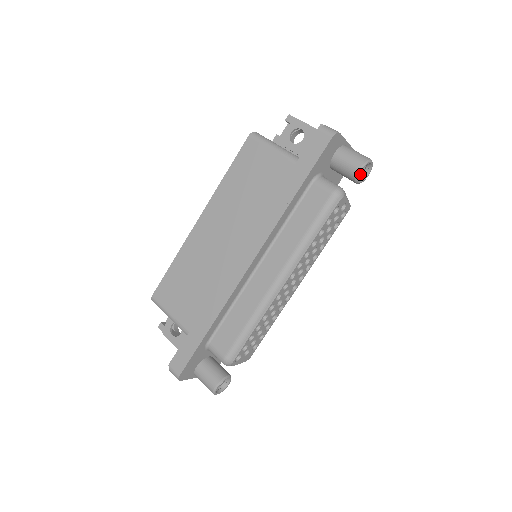
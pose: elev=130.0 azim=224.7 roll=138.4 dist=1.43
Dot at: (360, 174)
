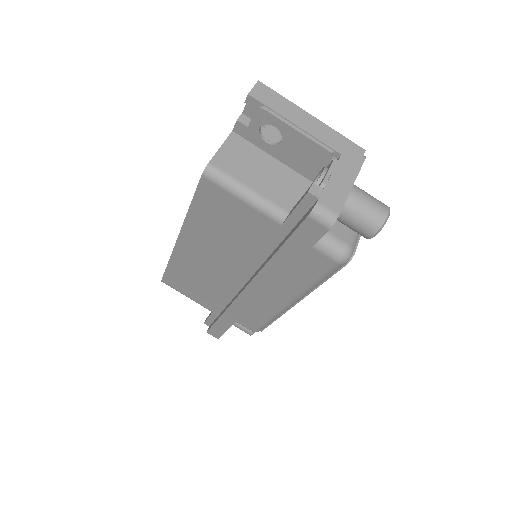
Dot at: occluded
